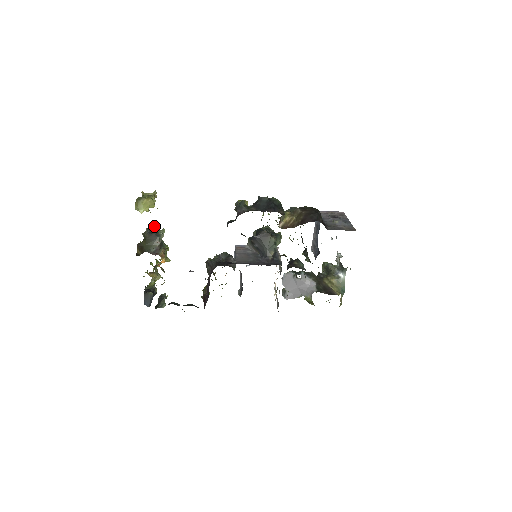
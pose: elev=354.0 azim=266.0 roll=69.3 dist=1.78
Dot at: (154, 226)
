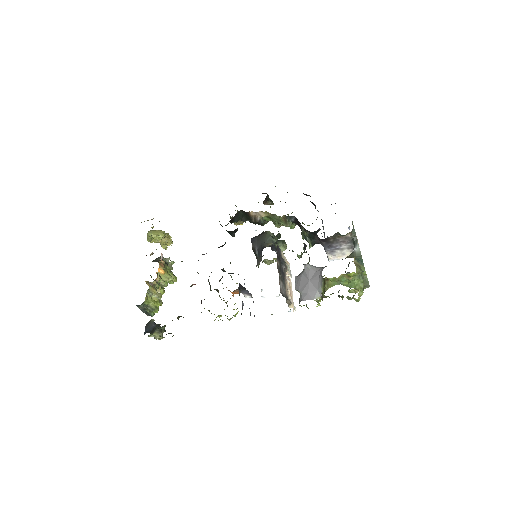
Dot at: occluded
